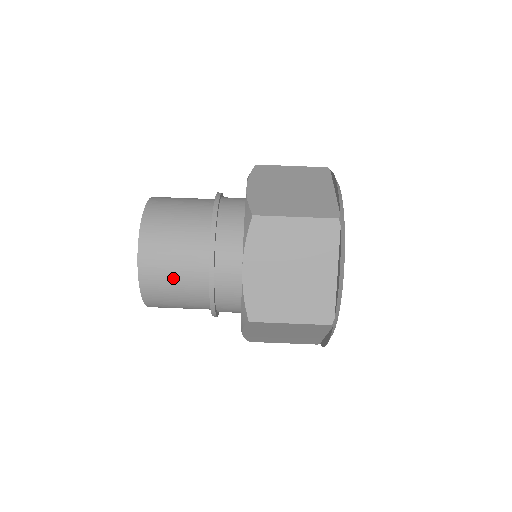
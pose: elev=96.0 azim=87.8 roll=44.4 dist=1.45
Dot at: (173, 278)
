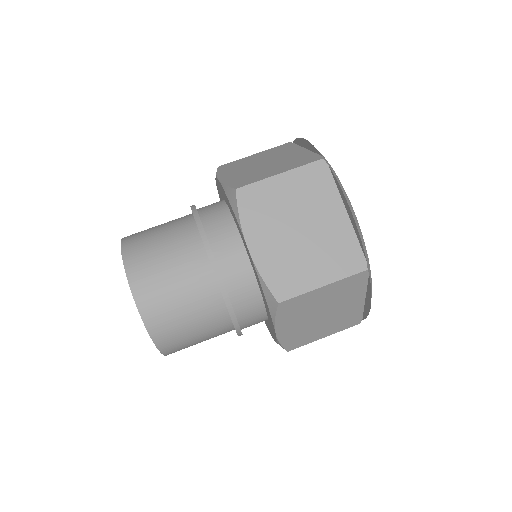
Dot at: (178, 298)
